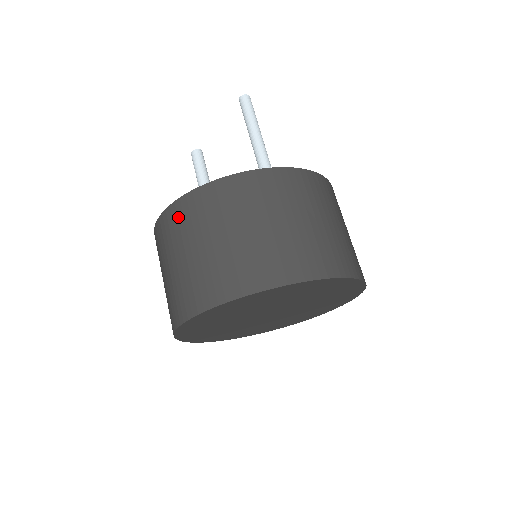
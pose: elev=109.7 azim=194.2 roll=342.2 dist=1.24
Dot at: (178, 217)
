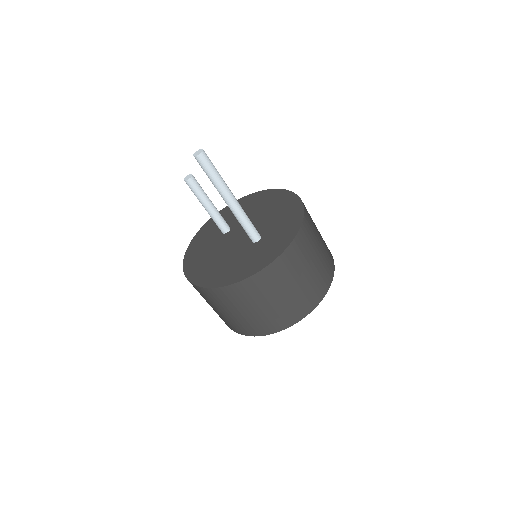
Dot at: occluded
